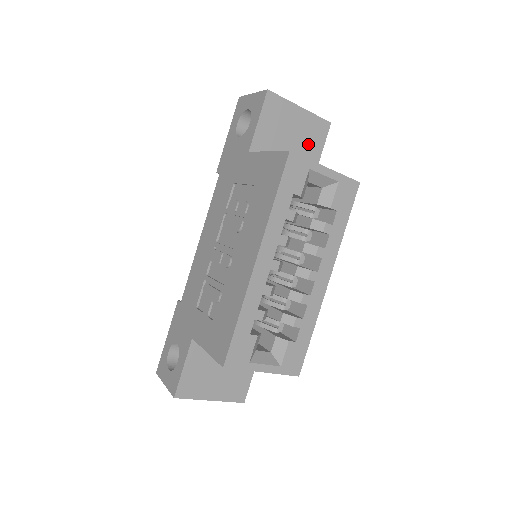
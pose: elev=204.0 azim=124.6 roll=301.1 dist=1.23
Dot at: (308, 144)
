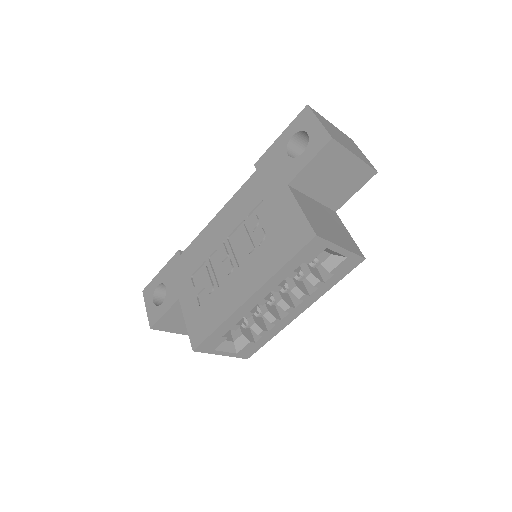
Dot at: (346, 185)
